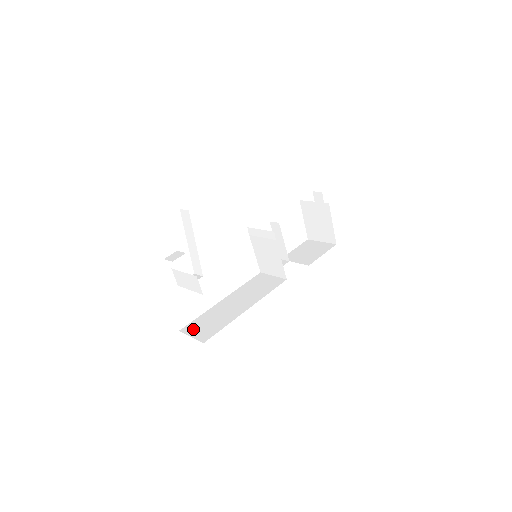
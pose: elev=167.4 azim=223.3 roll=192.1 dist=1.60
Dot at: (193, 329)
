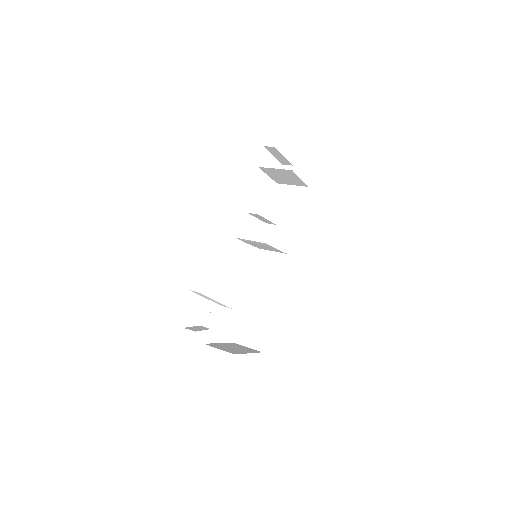
Dot at: (244, 338)
